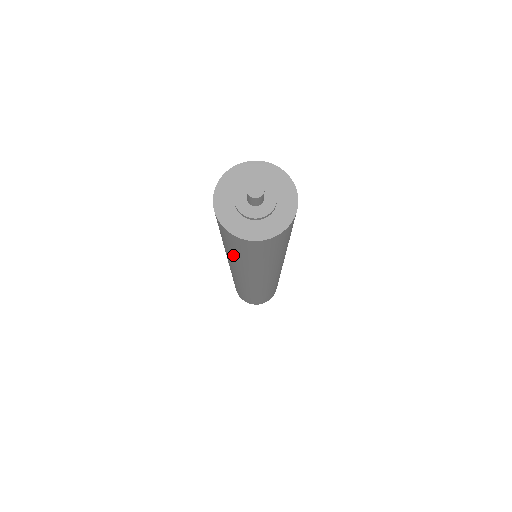
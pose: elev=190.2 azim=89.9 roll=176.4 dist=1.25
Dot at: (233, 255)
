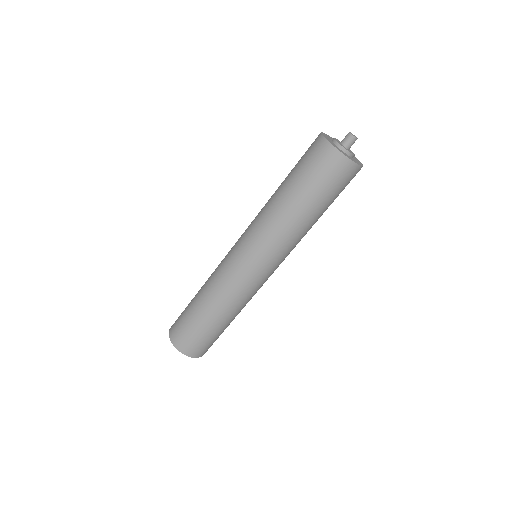
Dot at: (306, 205)
